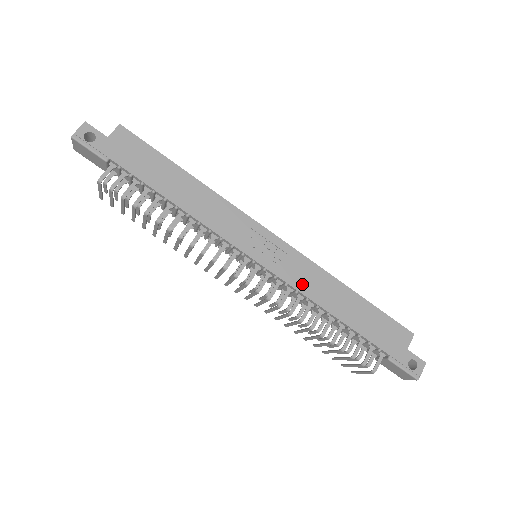
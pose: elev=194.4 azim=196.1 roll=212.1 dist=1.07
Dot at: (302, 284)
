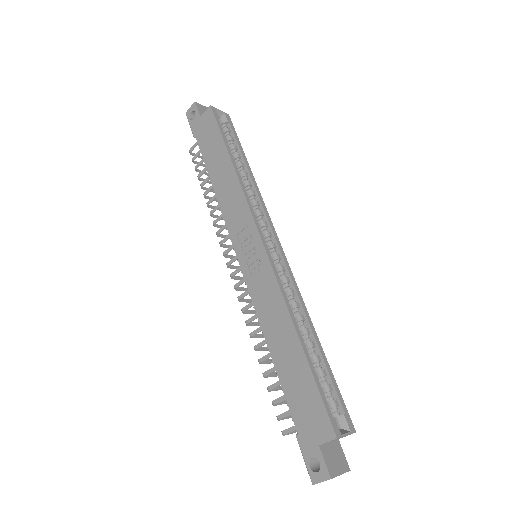
Dot at: (260, 303)
